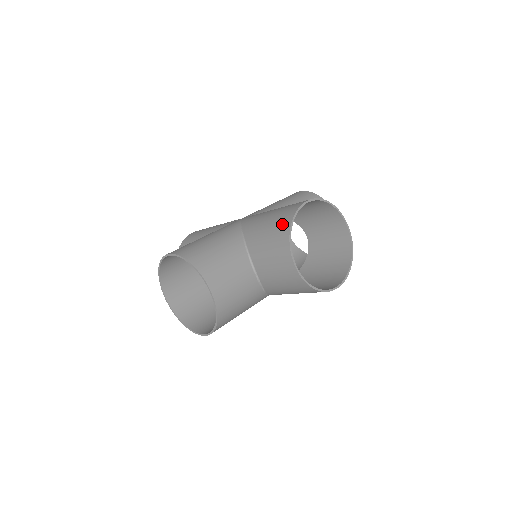
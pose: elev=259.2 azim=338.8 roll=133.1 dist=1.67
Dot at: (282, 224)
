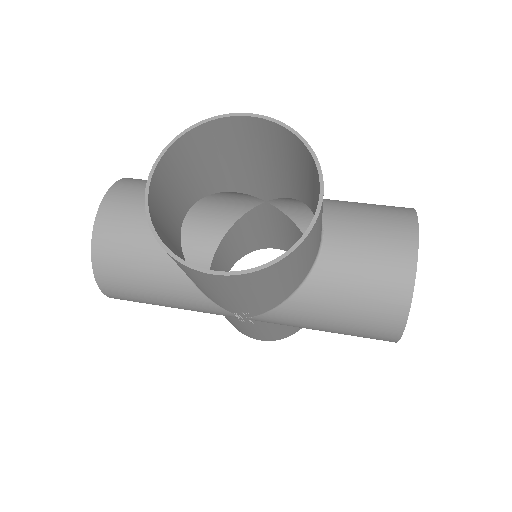
Dot at: (196, 139)
